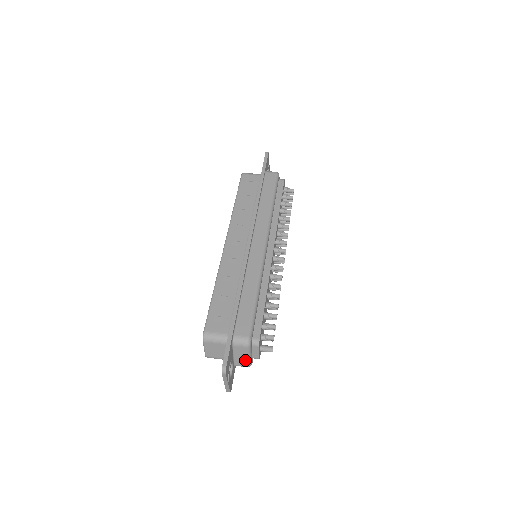
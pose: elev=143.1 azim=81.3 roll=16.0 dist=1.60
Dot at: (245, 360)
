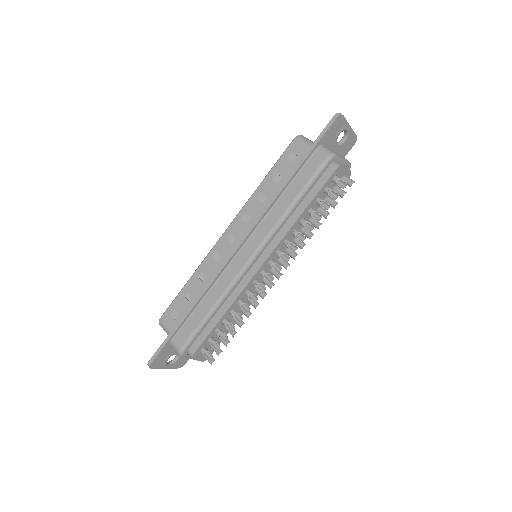
Dot at: occluded
